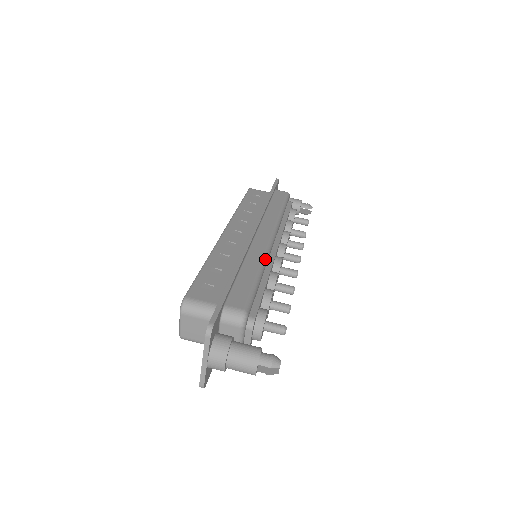
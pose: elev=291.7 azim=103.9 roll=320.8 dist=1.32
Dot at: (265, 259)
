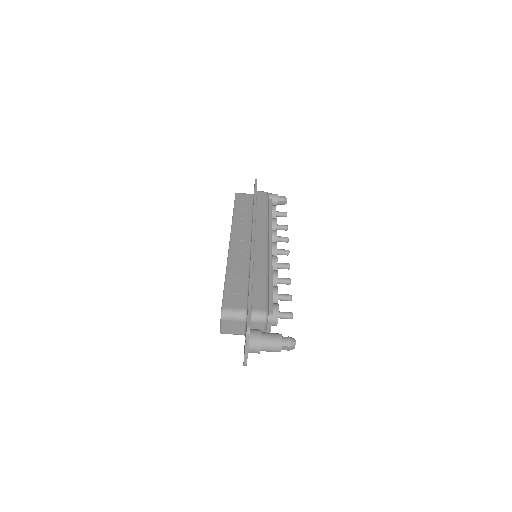
Dot at: (267, 263)
